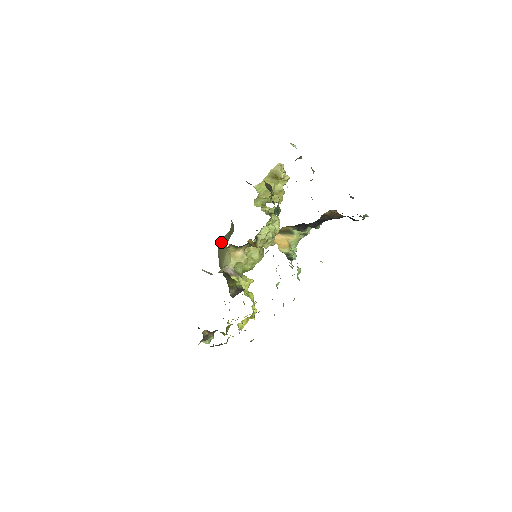
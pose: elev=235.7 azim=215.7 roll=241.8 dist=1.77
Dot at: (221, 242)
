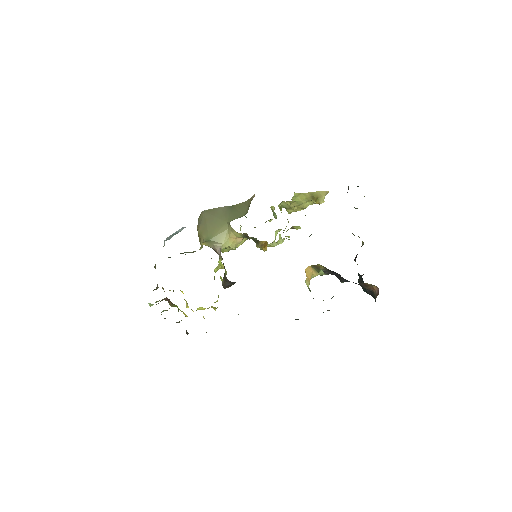
Dot at: (215, 209)
